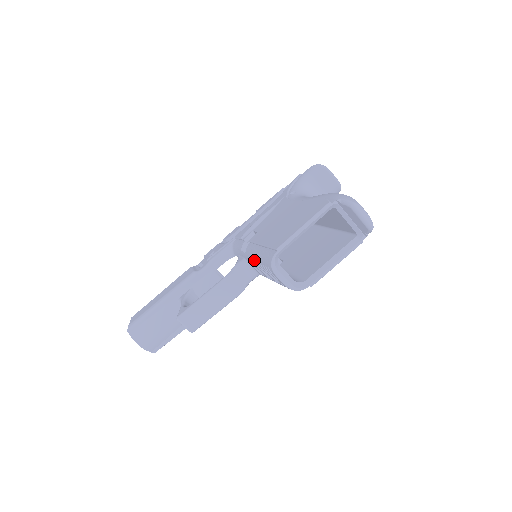
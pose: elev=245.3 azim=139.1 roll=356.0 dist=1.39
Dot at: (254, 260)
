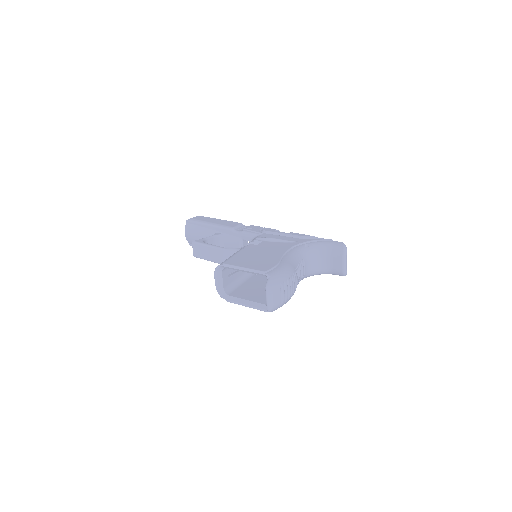
Dot at: occluded
